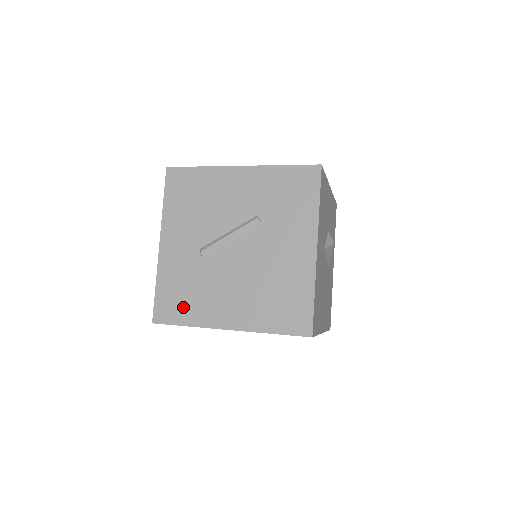
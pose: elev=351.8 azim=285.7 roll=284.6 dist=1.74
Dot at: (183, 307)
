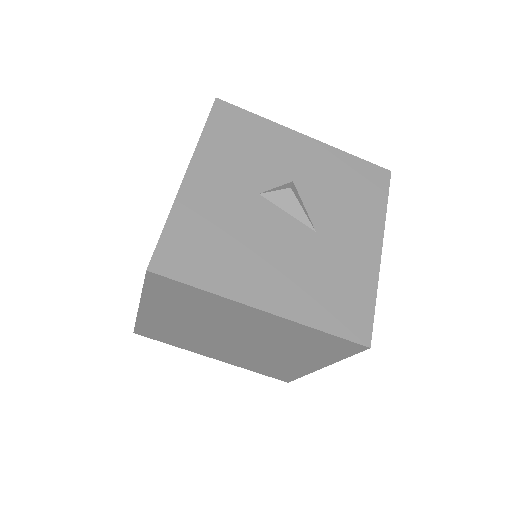
Dot at: occluded
